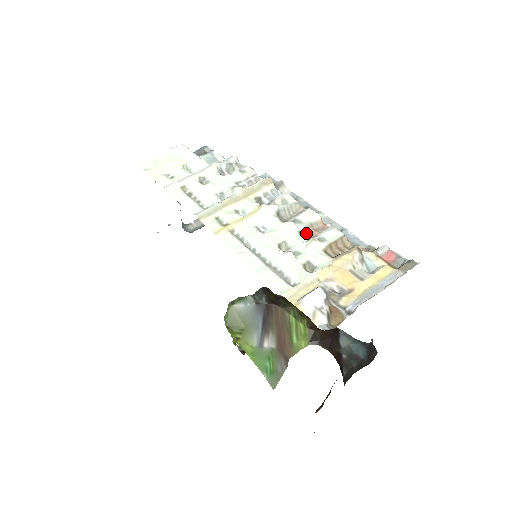
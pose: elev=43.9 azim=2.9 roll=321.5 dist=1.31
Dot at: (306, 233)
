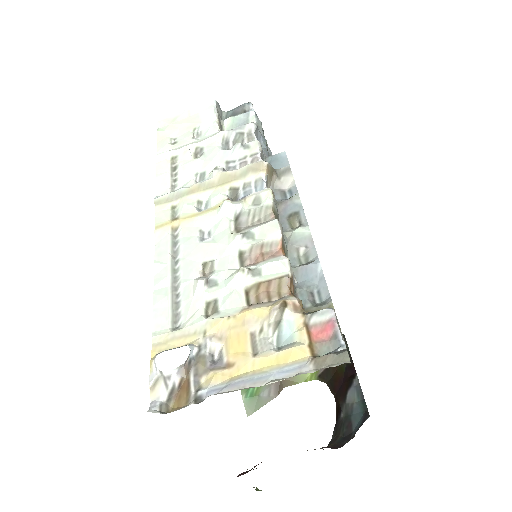
Dot at: (248, 256)
